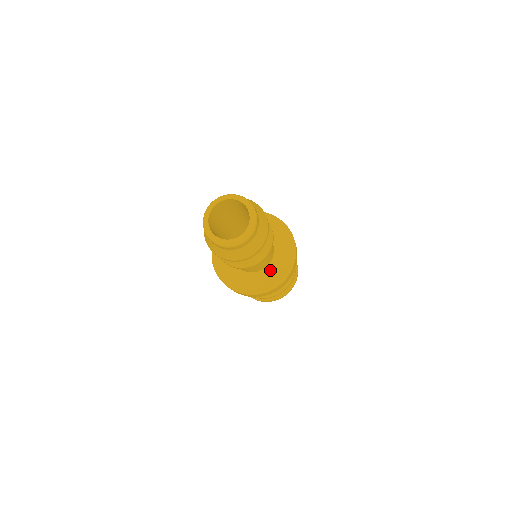
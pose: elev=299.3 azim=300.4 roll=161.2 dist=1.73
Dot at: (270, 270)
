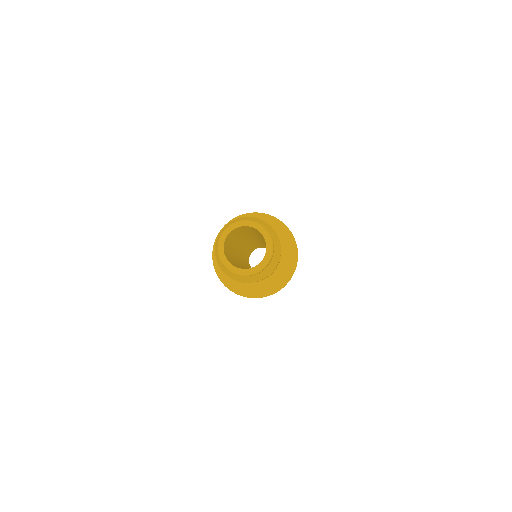
Dot at: (266, 279)
